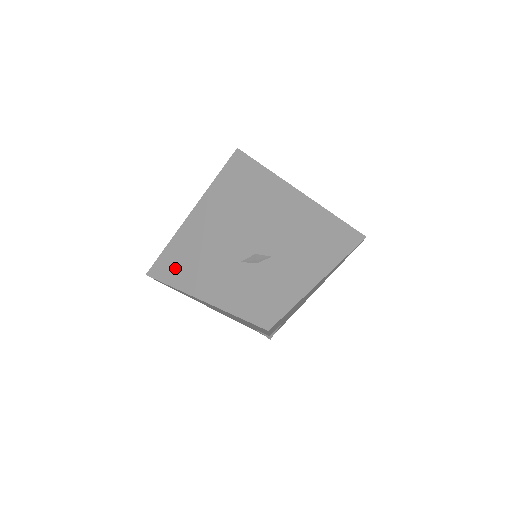
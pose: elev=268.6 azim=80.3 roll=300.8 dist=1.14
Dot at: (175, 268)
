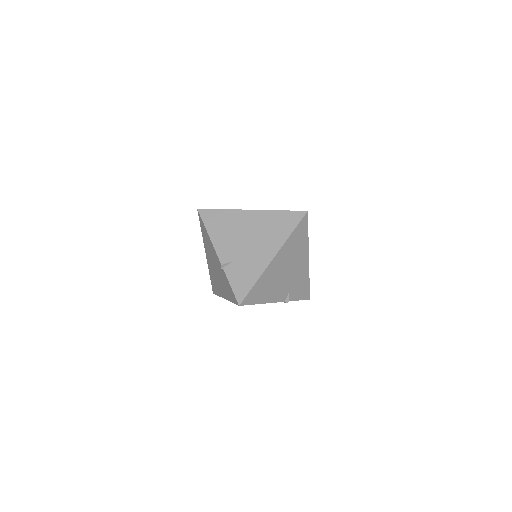
Dot at: (215, 285)
